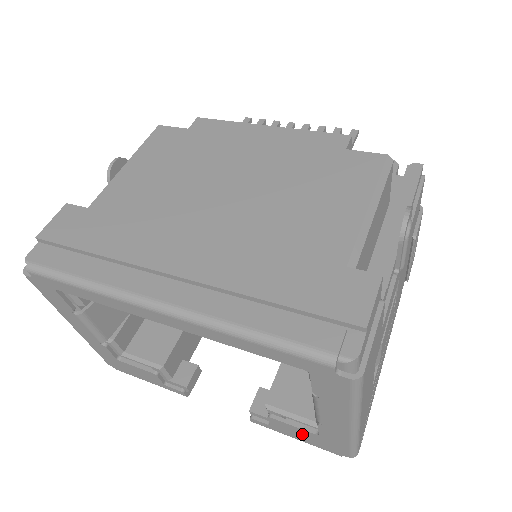
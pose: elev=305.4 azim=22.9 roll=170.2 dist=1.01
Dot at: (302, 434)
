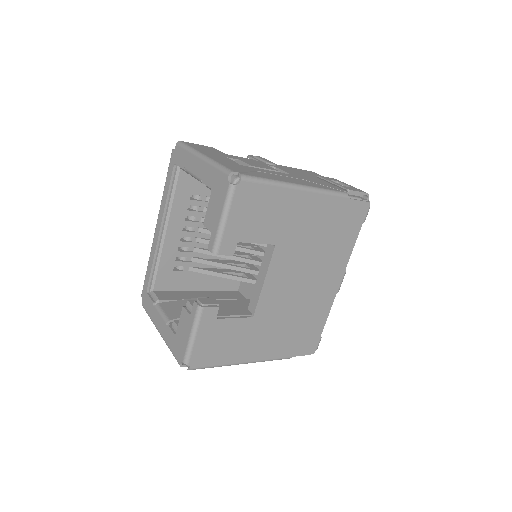
Dot at: (214, 206)
